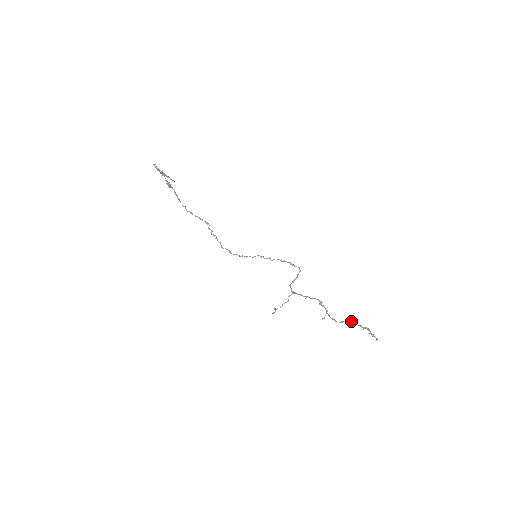
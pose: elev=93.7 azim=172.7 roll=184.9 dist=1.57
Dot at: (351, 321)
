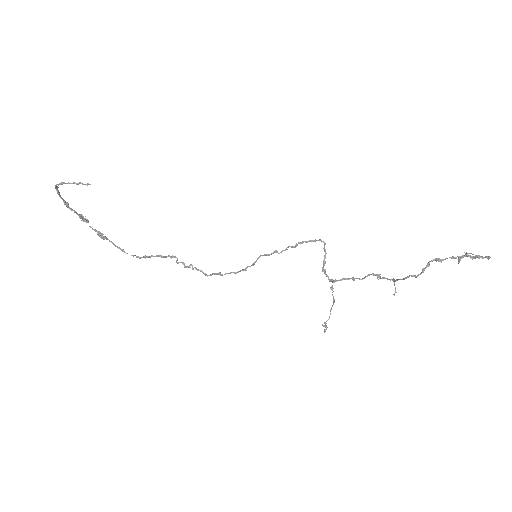
Dot at: (435, 260)
